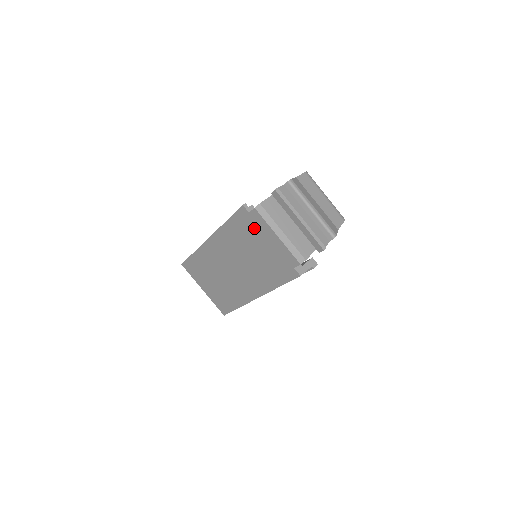
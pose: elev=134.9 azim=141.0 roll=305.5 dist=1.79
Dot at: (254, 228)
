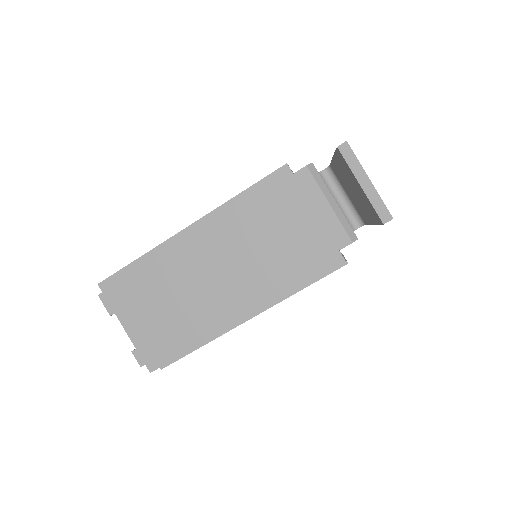
Dot at: (292, 196)
